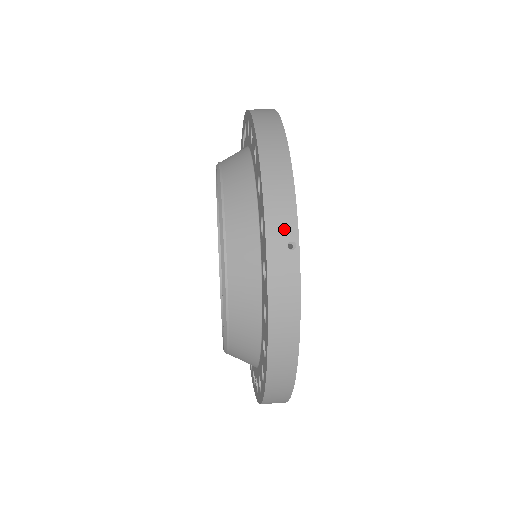
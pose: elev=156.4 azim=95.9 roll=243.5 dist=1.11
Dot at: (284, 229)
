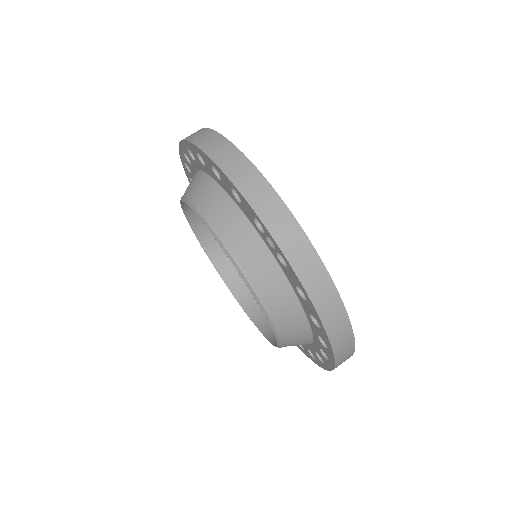
Dot at: occluded
